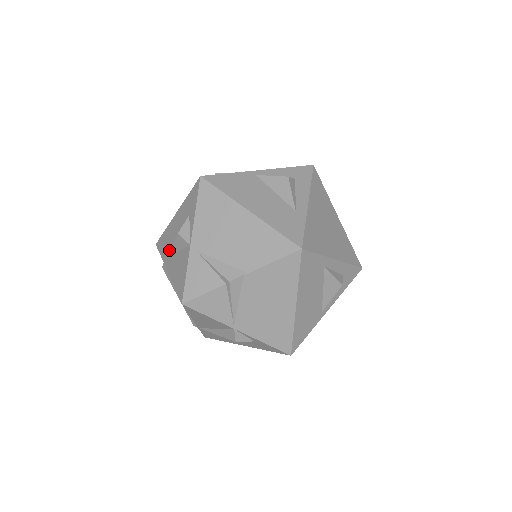
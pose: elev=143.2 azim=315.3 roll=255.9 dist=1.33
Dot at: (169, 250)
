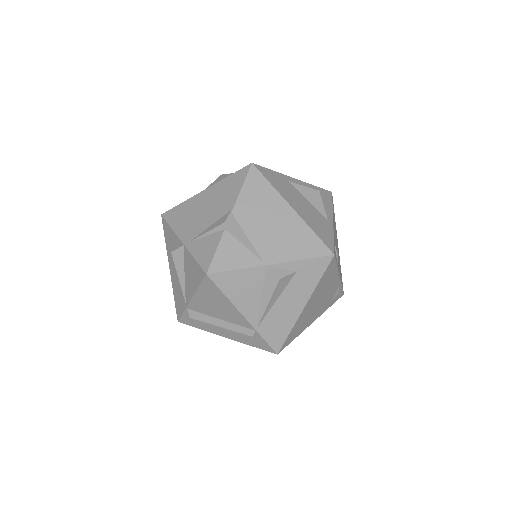
Dot at: (182, 291)
